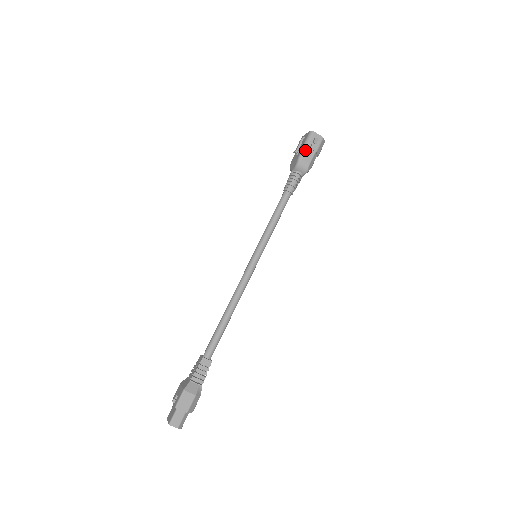
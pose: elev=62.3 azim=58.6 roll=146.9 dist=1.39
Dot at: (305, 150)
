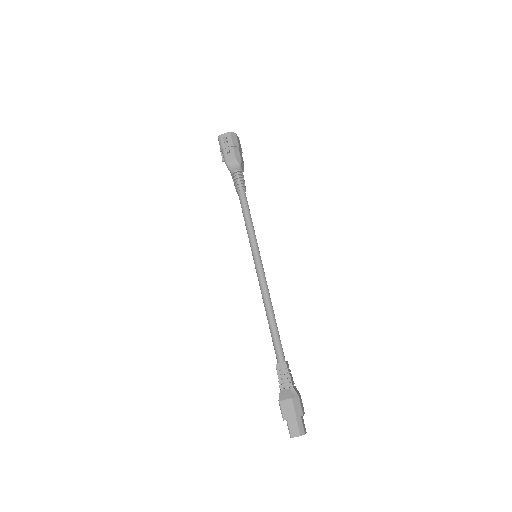
Dot at: (224, 153)
